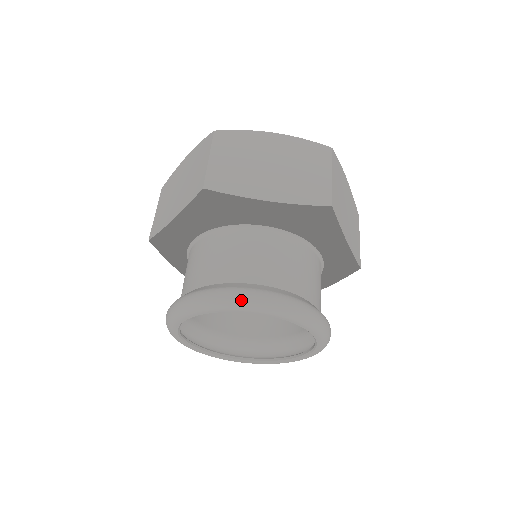
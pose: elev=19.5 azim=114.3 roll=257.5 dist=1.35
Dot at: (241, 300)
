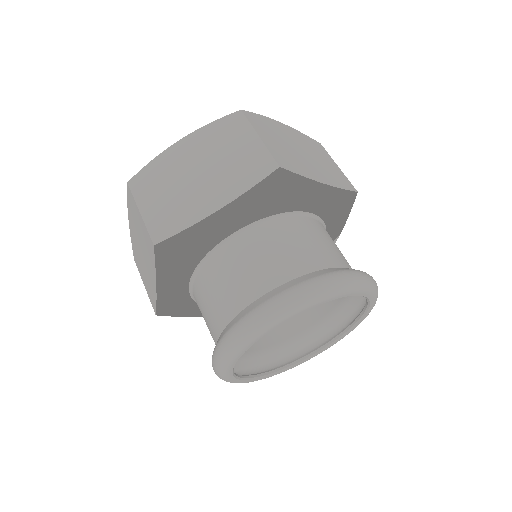
Dot at: (262, 321)
